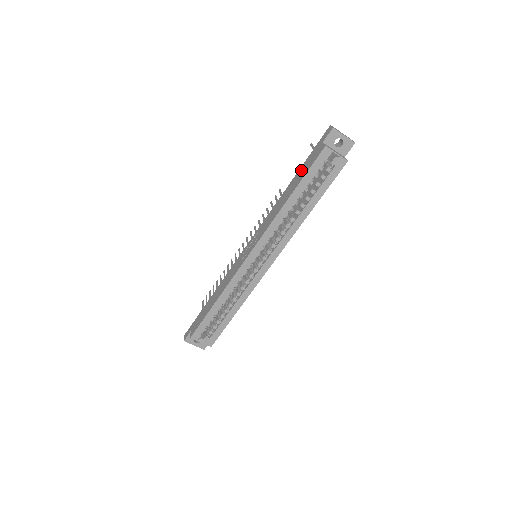
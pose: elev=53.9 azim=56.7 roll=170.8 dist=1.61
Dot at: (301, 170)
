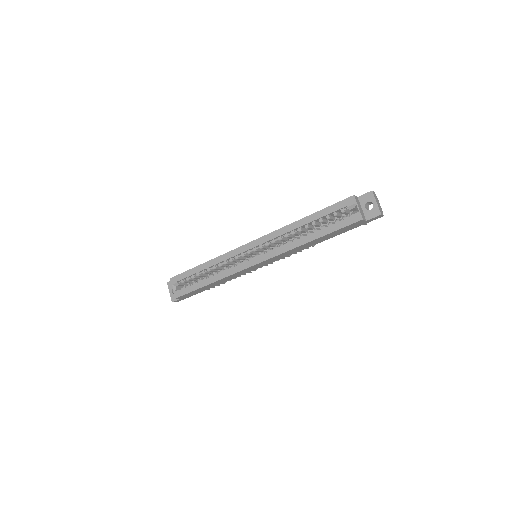
Dot at: occluded
